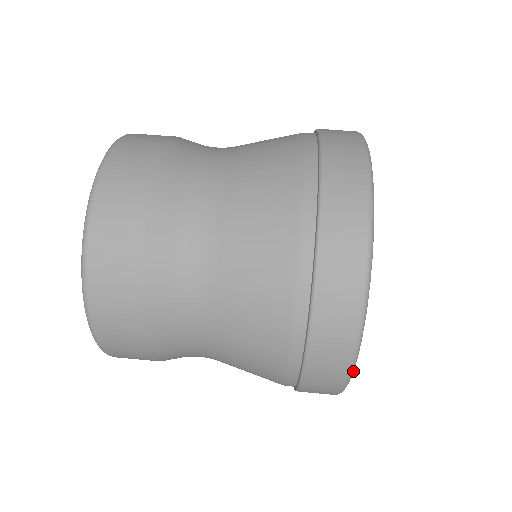
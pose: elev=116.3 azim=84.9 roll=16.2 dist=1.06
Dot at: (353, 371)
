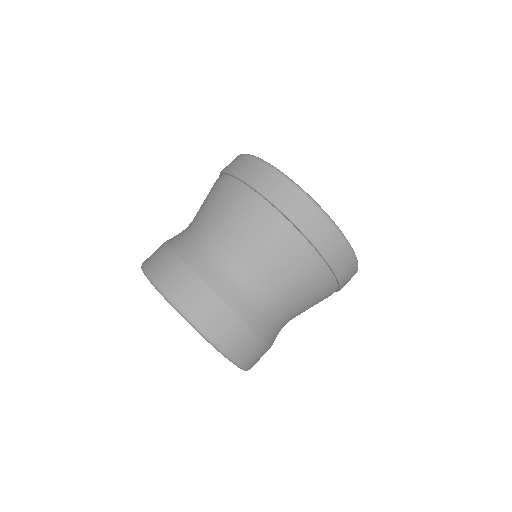
Dot at: occluded
